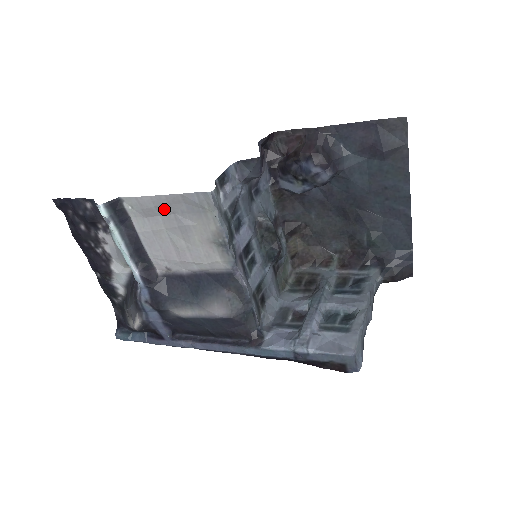
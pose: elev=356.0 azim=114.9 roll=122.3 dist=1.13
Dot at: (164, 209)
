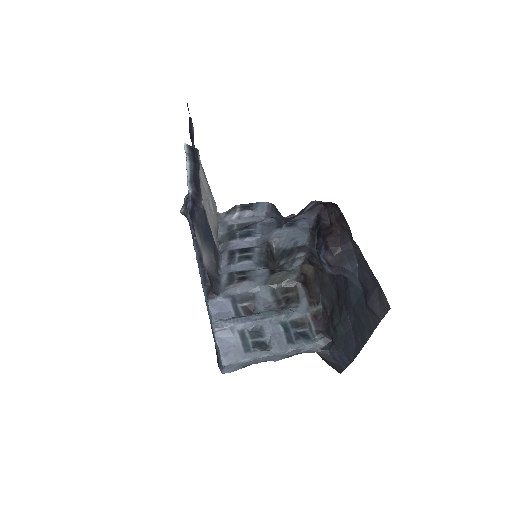
Dot at: occluded
